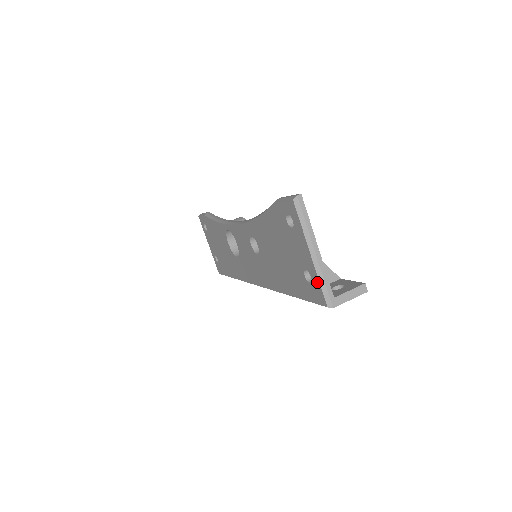
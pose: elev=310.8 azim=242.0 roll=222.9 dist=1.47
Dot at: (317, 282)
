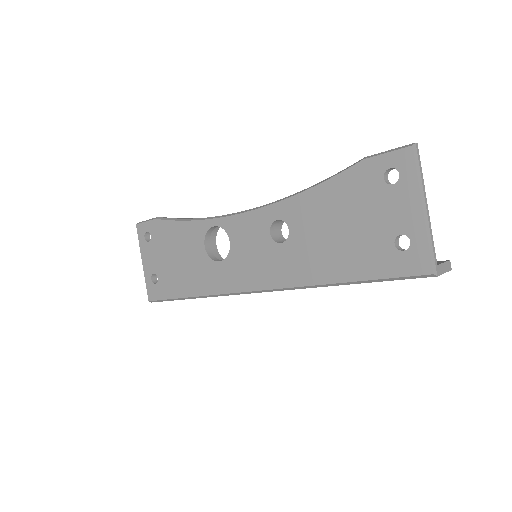
Dot at: (423, 244)
